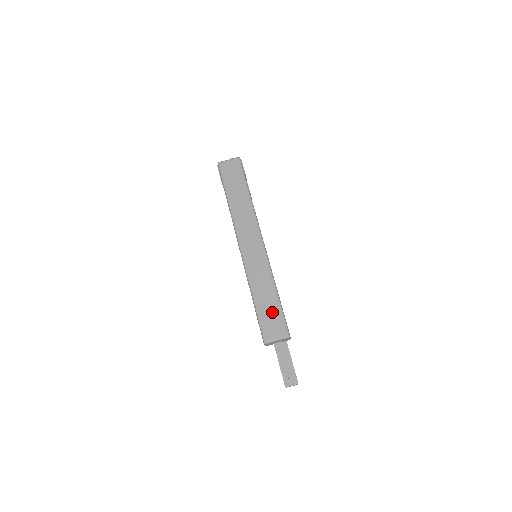
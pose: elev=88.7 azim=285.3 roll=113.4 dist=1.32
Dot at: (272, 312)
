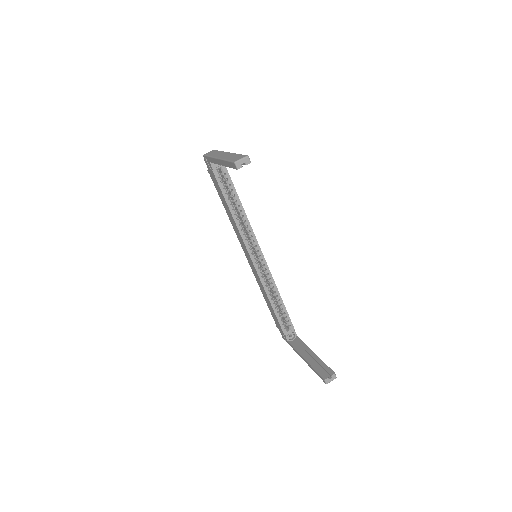
Dot at: (237, 157)
